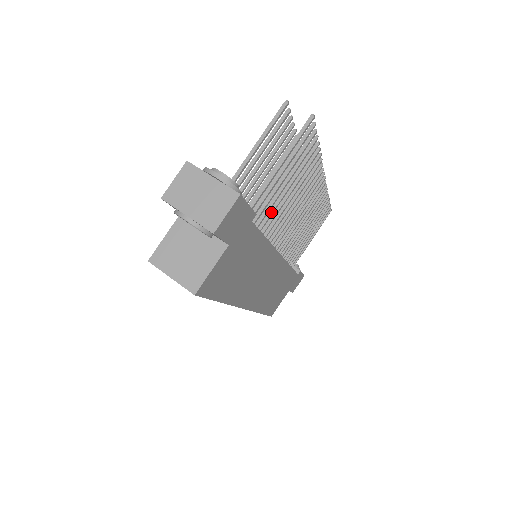
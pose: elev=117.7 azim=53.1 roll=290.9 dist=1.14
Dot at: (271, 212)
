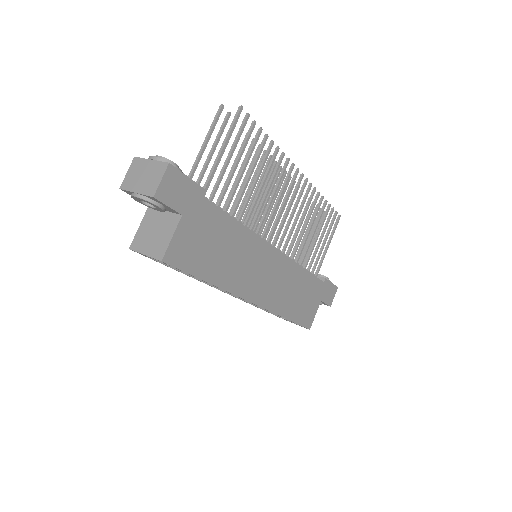
Dot at: (238, 199)
